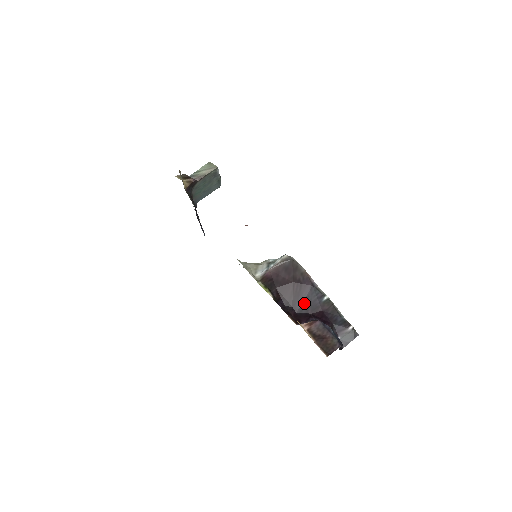
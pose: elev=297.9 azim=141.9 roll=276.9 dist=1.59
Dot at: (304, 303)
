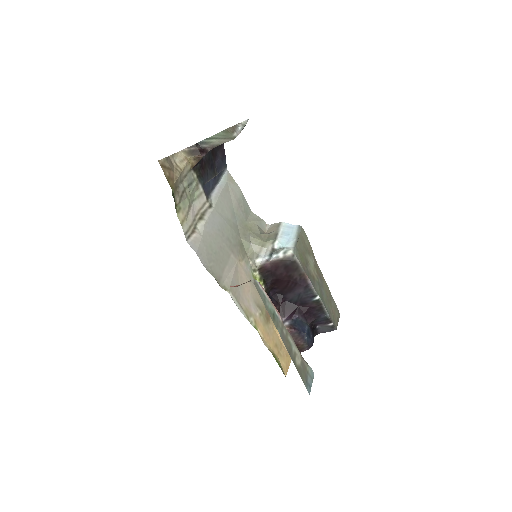
Dot at: (295, 296)
